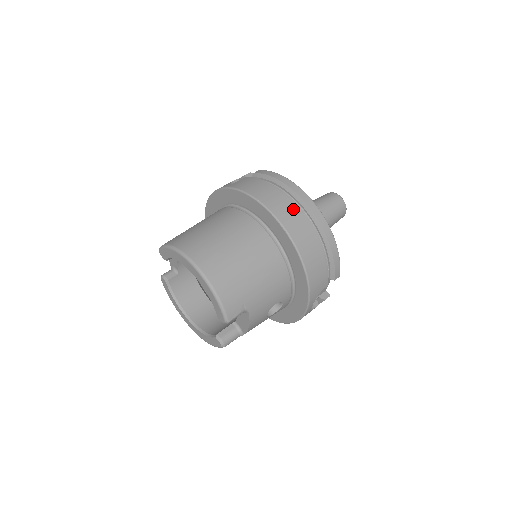
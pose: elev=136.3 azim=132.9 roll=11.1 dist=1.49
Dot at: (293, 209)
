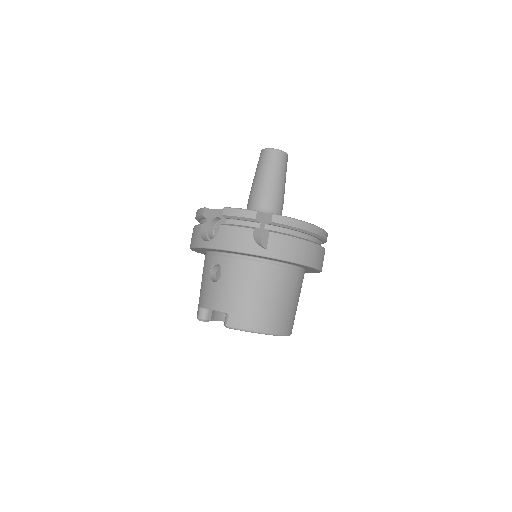
Dot at: (320, 250)
